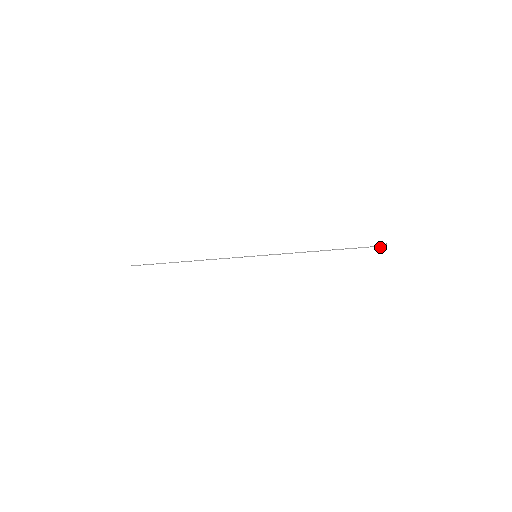
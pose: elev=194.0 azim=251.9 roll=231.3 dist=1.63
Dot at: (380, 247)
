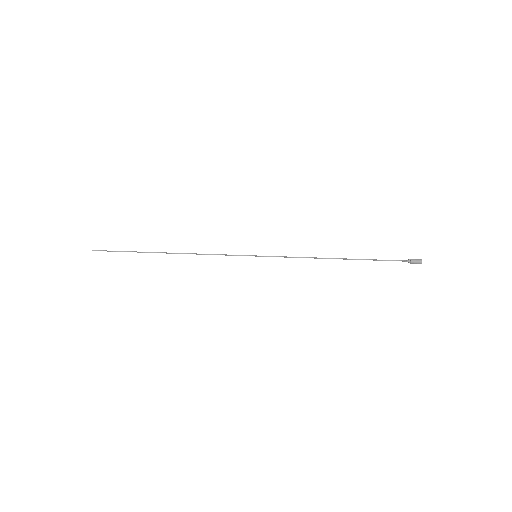
Dot at: (413, 263)
